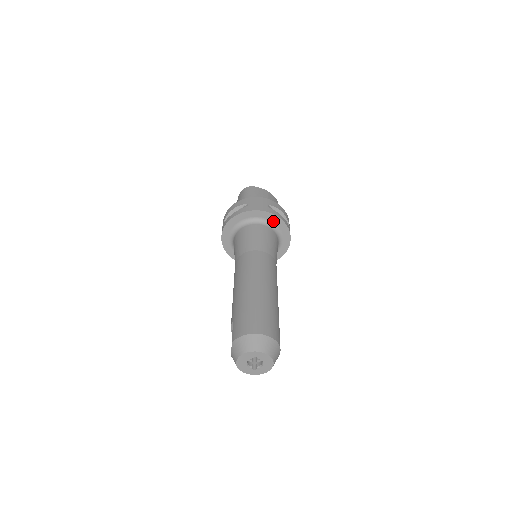
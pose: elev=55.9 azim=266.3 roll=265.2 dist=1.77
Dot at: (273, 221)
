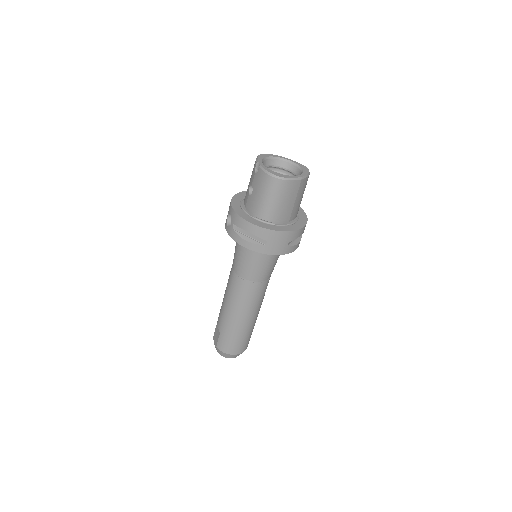
Dot at: occluded
